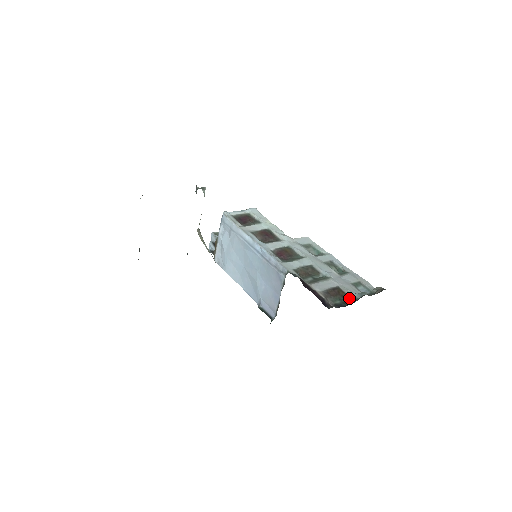
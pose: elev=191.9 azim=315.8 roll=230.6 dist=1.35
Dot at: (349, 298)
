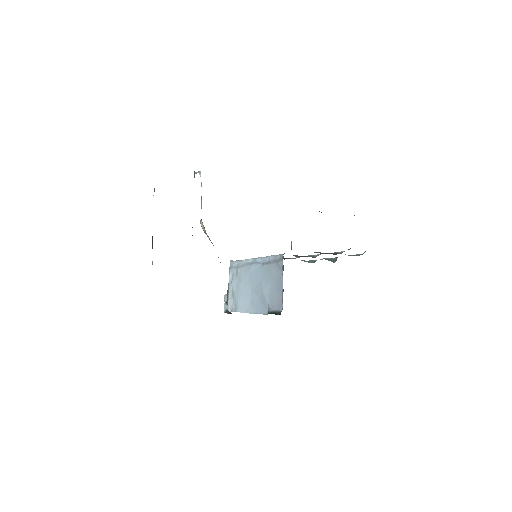
Dot at: occluded
